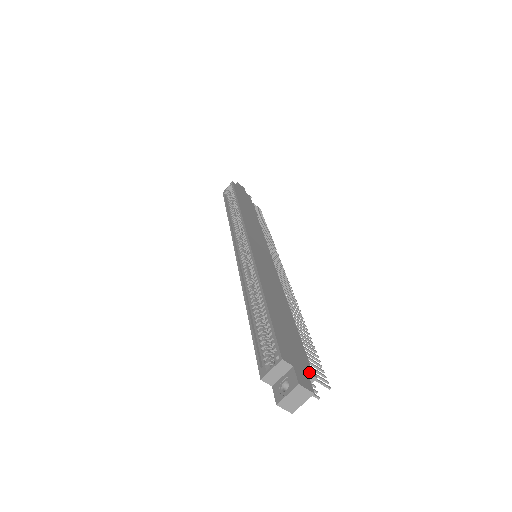
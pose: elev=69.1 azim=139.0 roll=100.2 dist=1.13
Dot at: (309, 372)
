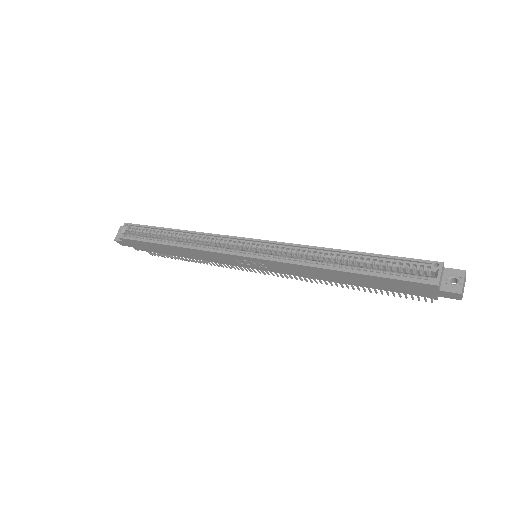
Dot at: occluded
